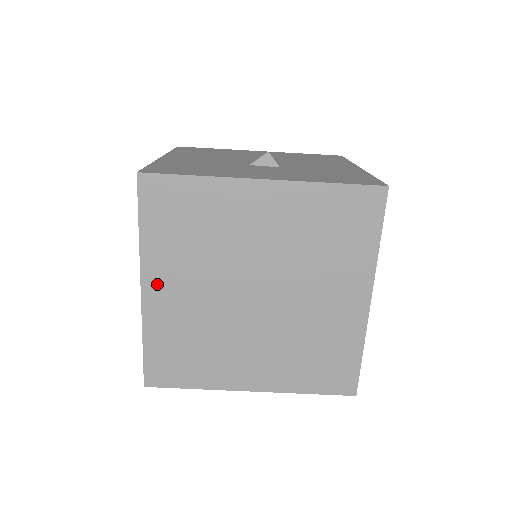
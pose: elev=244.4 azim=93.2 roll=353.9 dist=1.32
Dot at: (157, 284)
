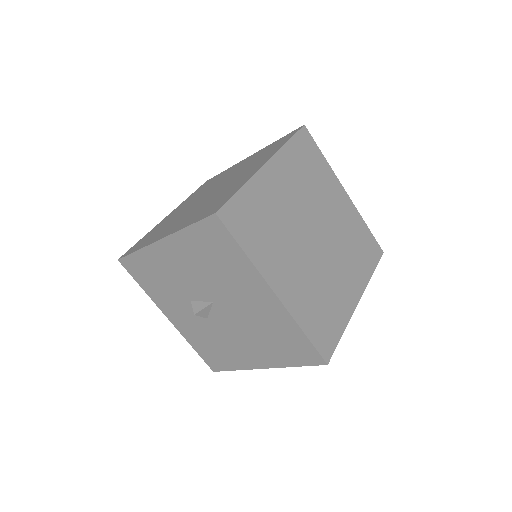
Dot at: (275, 171)
